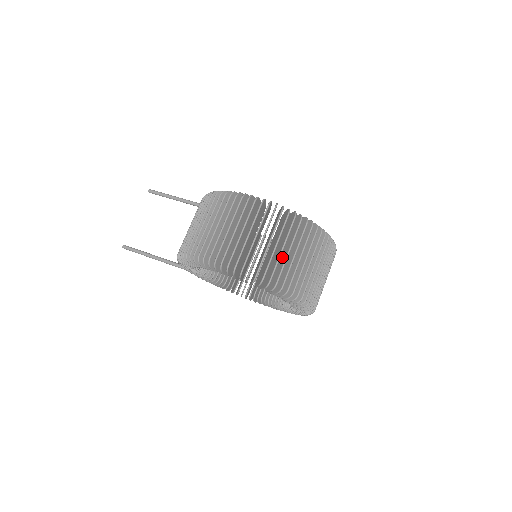
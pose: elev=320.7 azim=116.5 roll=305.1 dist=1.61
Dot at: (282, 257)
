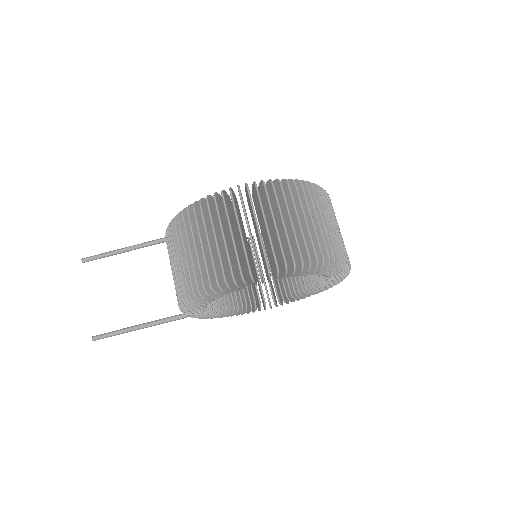
Dot at: occluded
